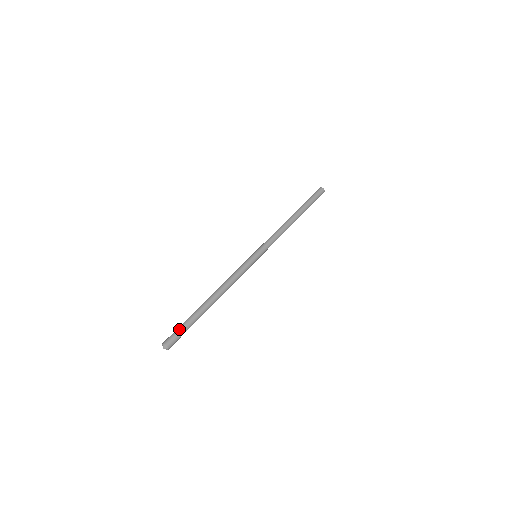
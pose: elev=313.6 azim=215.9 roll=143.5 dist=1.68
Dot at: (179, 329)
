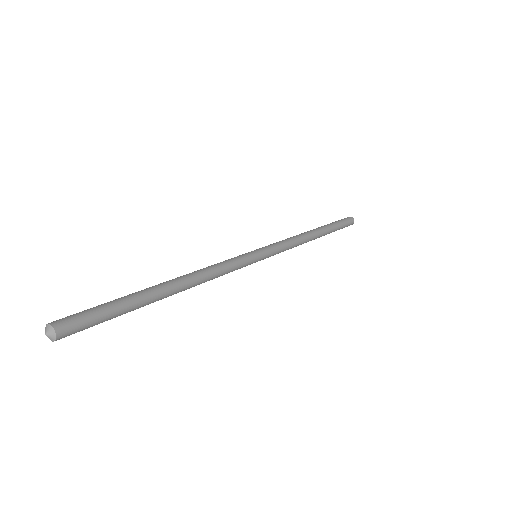
Dot at: (93, 308)
